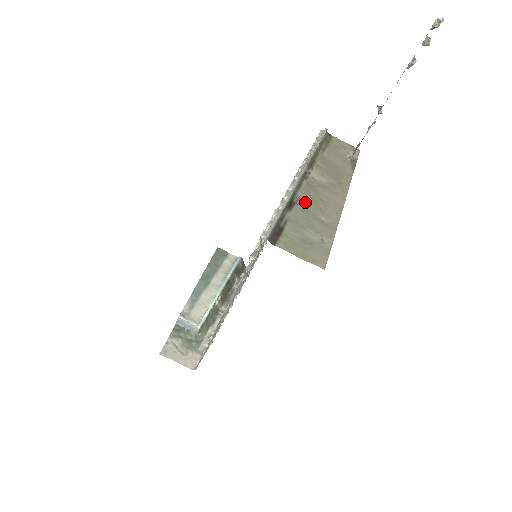
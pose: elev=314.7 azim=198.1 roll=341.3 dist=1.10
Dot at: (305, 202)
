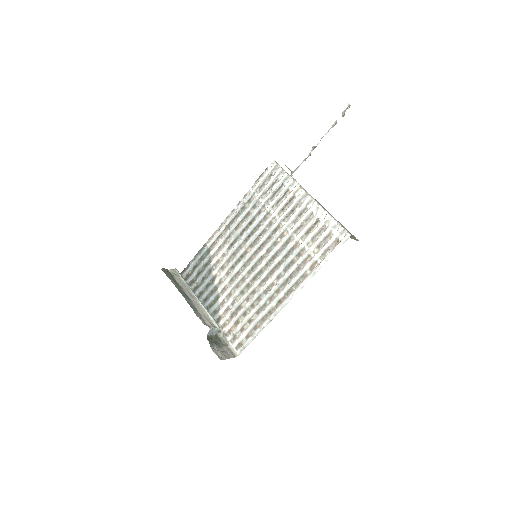
Dot at: occluded
